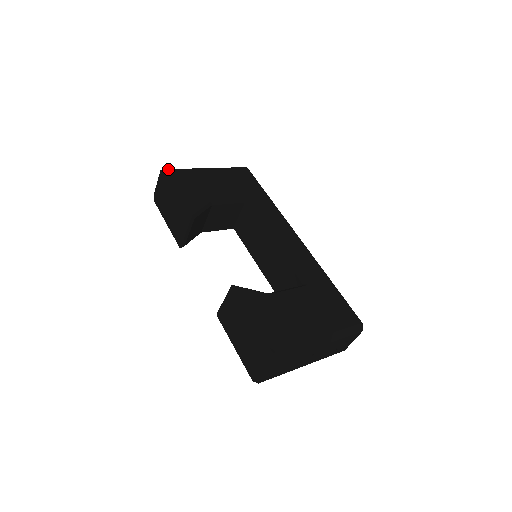
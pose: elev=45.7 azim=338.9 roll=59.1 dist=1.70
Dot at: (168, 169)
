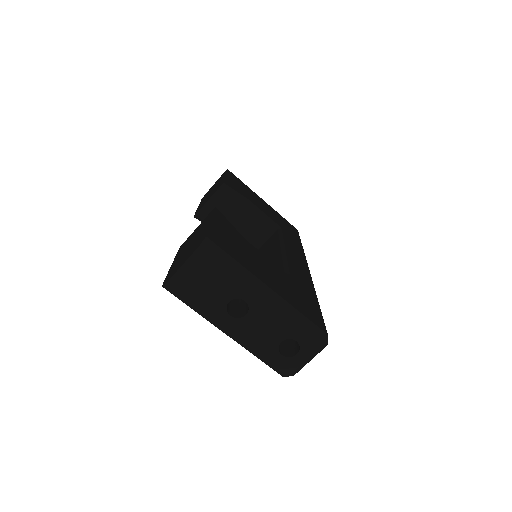
Dot at: (231, 172)
